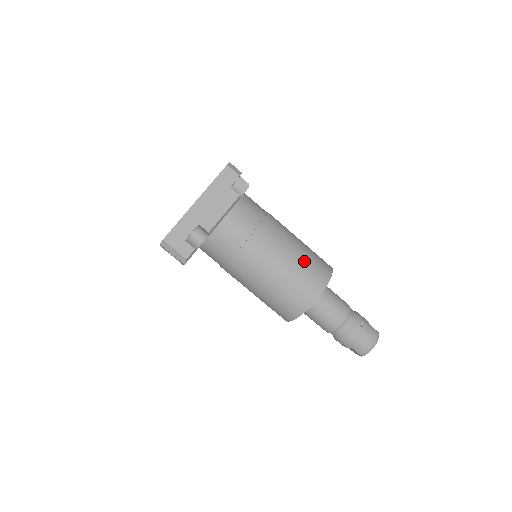
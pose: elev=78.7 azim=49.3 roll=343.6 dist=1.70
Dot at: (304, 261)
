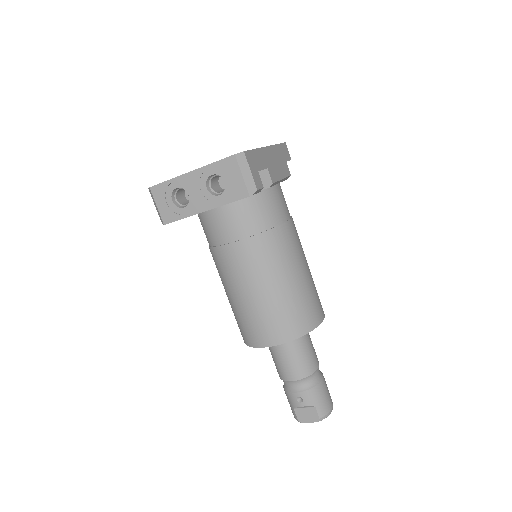
Dot at: occluded
